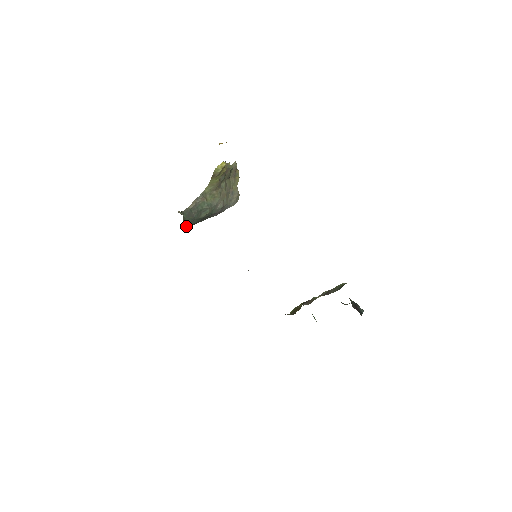
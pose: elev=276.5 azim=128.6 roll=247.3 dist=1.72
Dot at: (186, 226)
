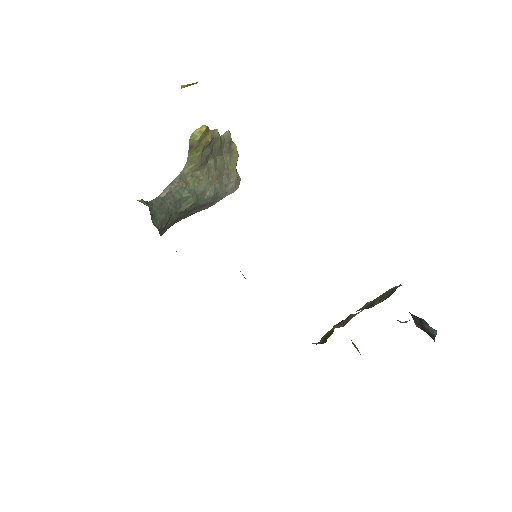
Dot at: (158, 223)
